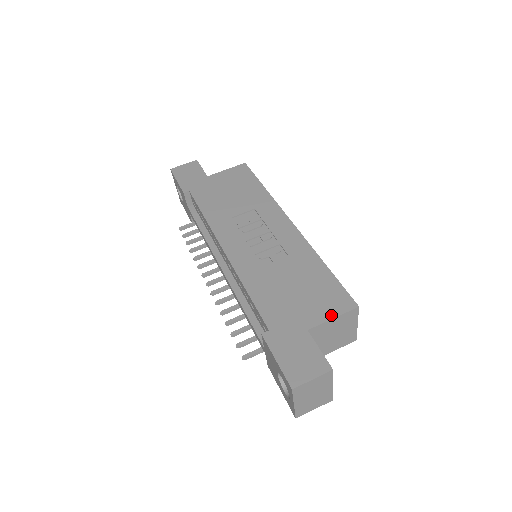
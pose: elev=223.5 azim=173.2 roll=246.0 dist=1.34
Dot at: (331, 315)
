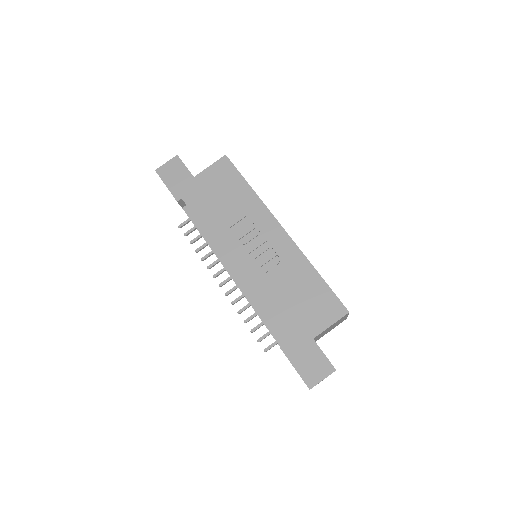
Dot at: (329, 323)
